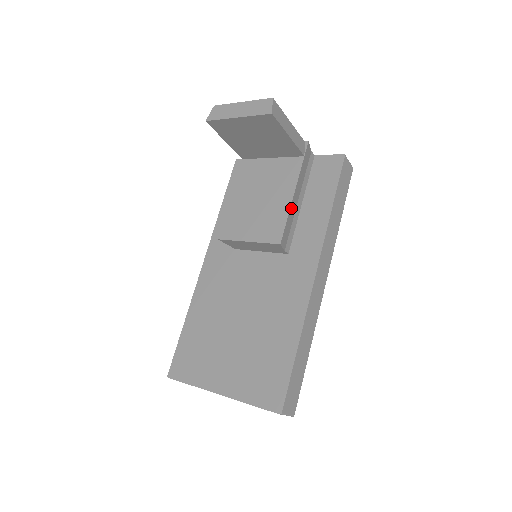
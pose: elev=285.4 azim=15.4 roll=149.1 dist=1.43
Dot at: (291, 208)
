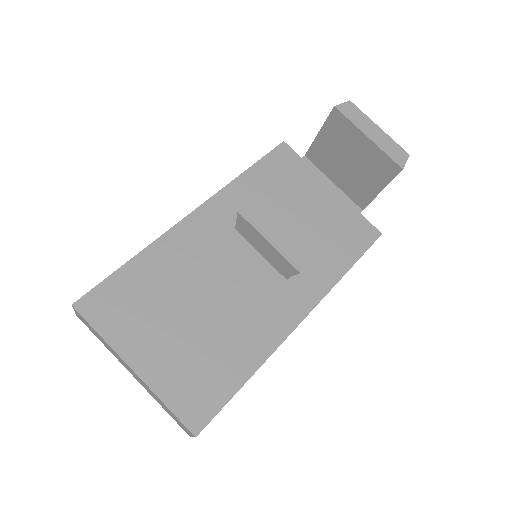
Dot at: (325, 246)
